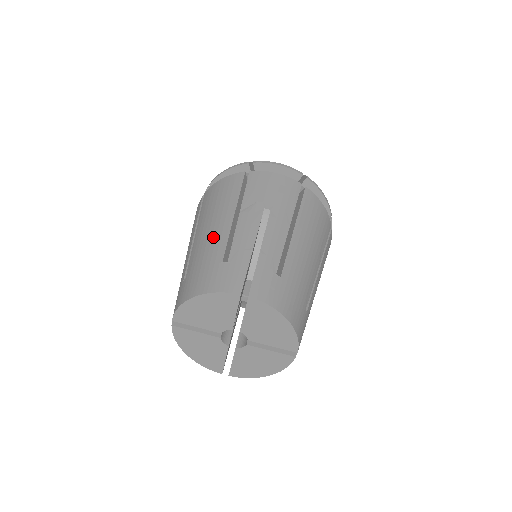
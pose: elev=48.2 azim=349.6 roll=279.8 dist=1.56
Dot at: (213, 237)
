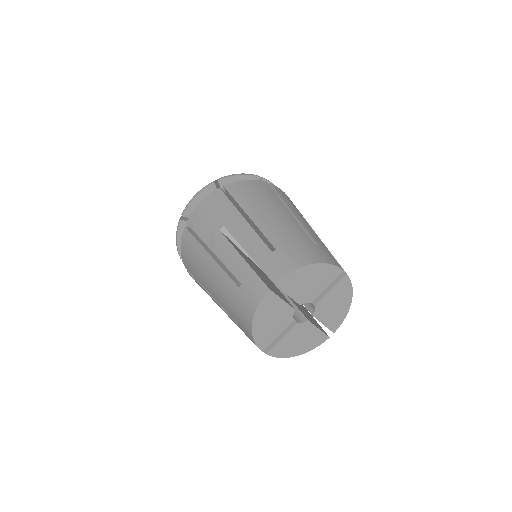
Dot at: (218, 283)
